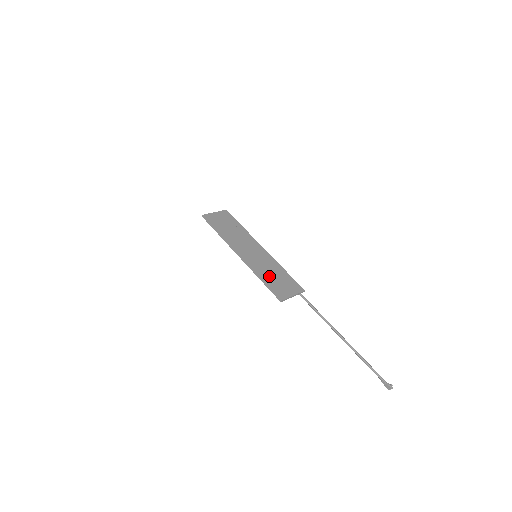
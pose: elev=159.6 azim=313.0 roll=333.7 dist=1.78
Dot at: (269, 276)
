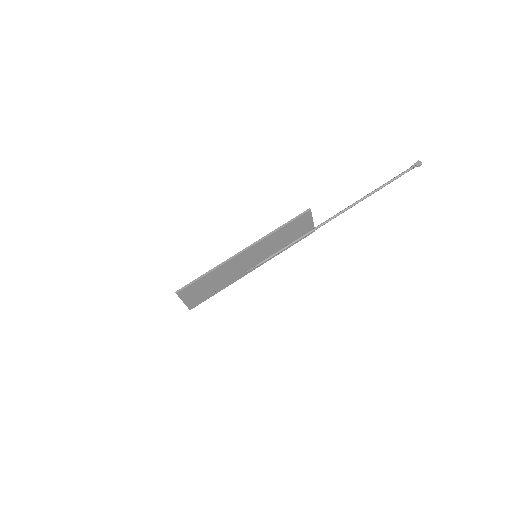
Dot at: (282, 233)
